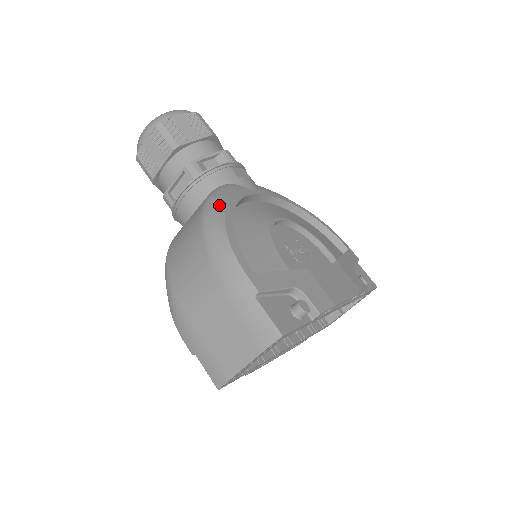
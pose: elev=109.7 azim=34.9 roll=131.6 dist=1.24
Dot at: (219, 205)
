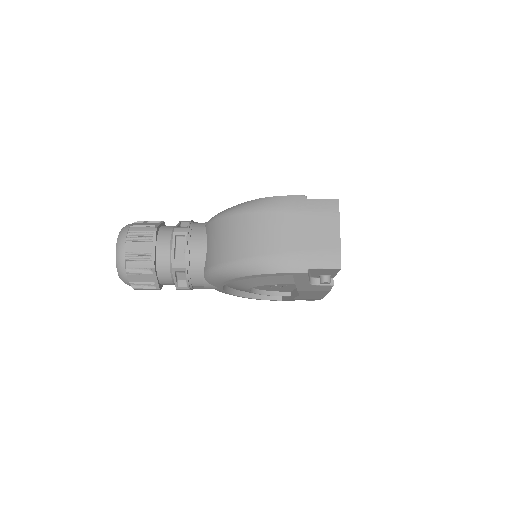
Dot at: (229, 208)
